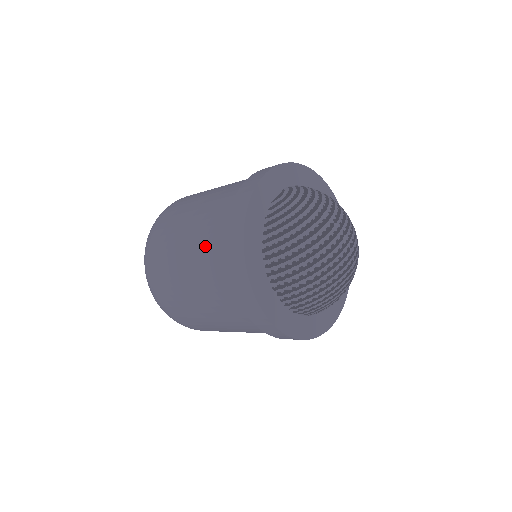
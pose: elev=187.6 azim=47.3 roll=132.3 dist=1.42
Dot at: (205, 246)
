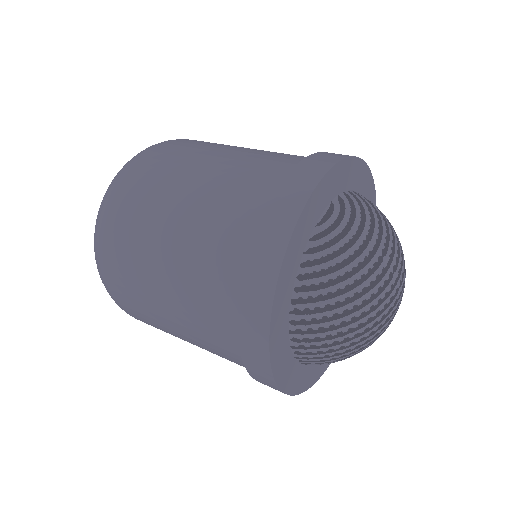
Dot at: (203, 267)
